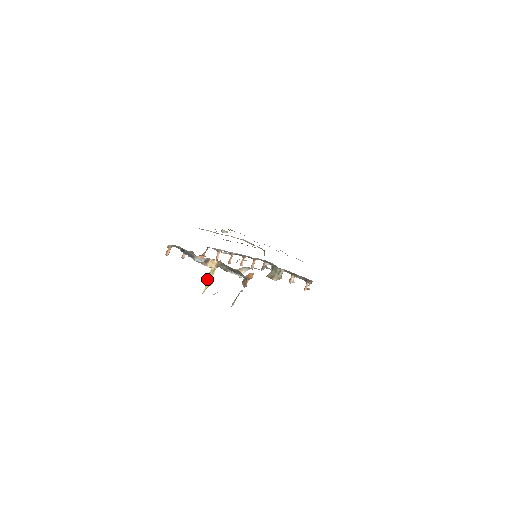
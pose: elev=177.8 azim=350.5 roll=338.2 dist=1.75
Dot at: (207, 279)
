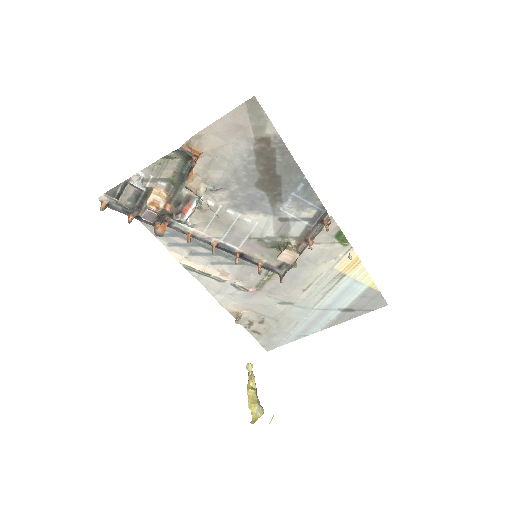
Dot at: (248, 398)
